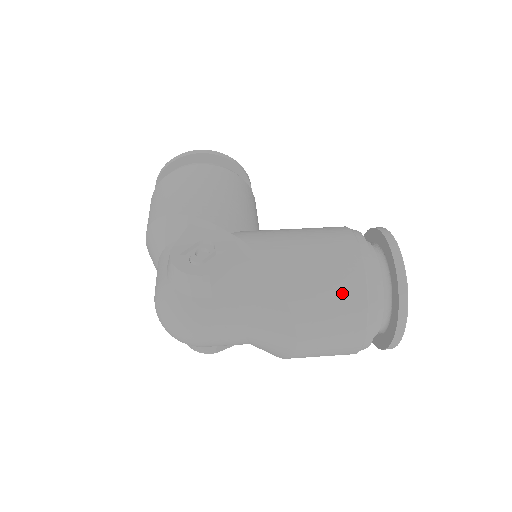
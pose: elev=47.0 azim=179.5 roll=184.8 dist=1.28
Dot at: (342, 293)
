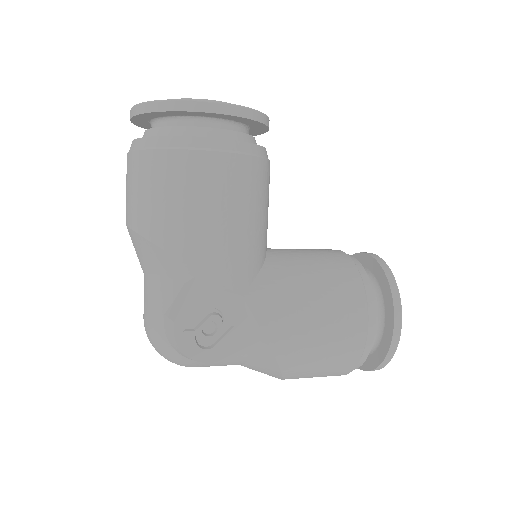
Dot at: (333, 370)
